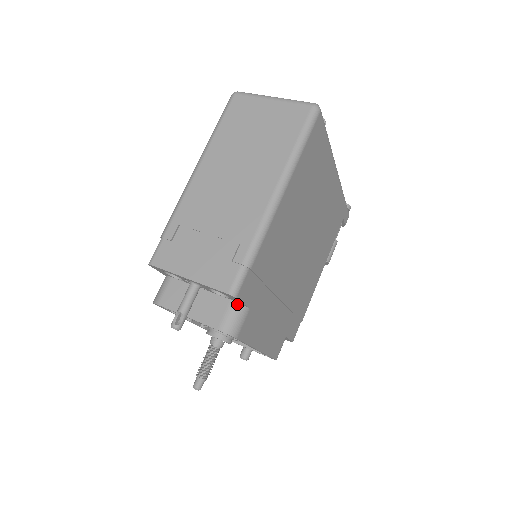
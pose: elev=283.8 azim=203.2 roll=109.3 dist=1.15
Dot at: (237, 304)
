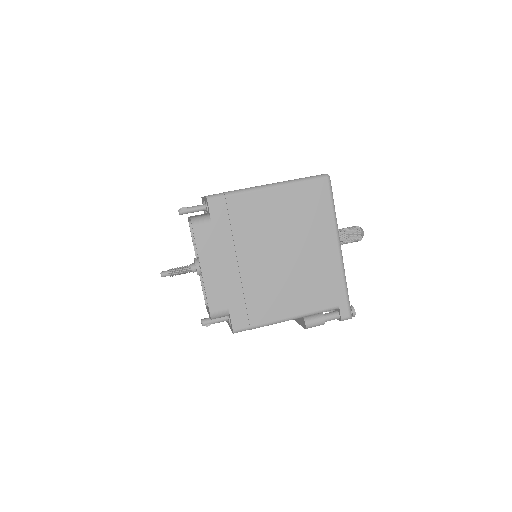
Dot at: (209, 216)
